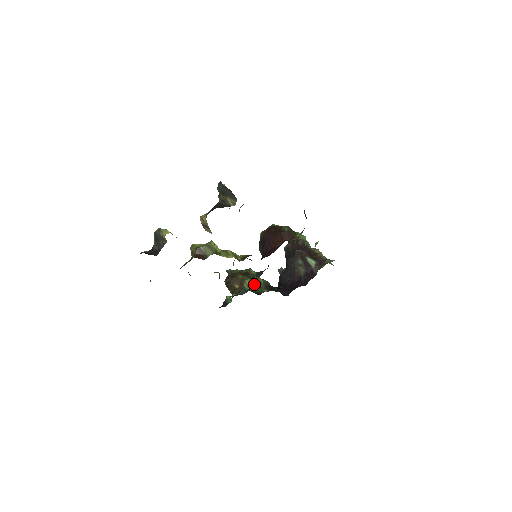
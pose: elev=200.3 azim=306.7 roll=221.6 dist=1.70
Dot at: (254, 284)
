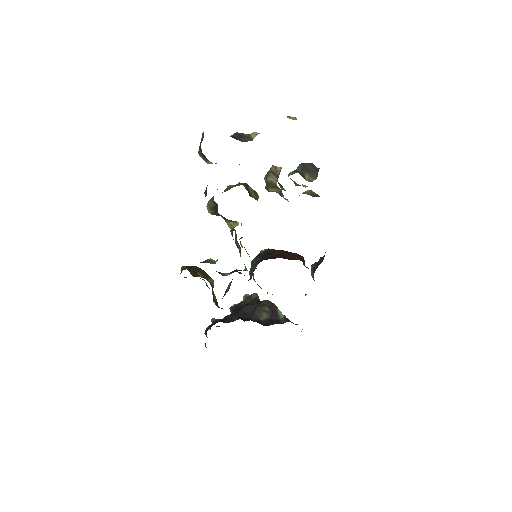
Dot at: (245, 270)
